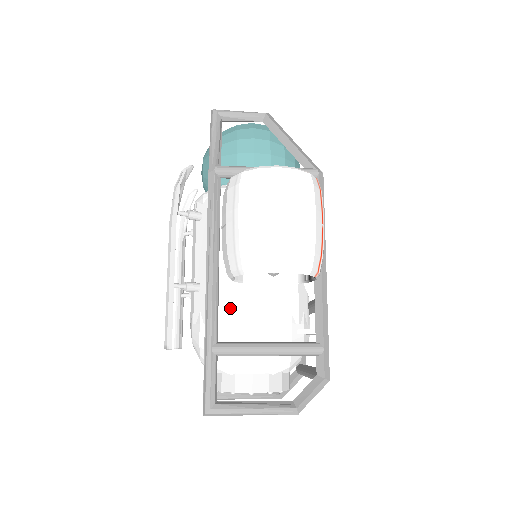
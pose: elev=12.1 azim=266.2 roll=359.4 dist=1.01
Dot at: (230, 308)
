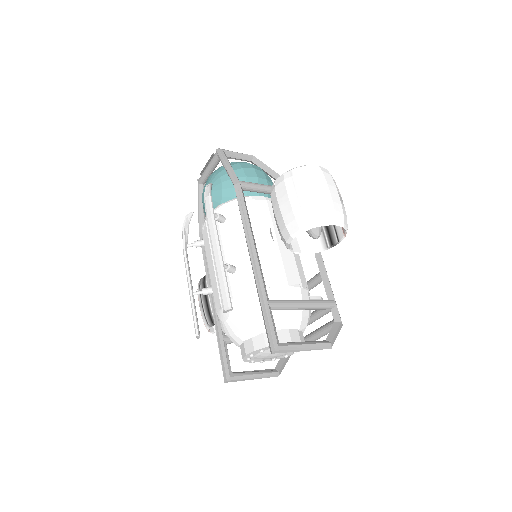
Dot at: (269, 277)
